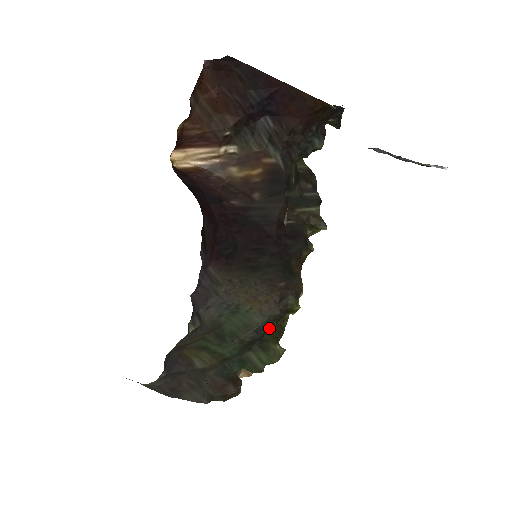
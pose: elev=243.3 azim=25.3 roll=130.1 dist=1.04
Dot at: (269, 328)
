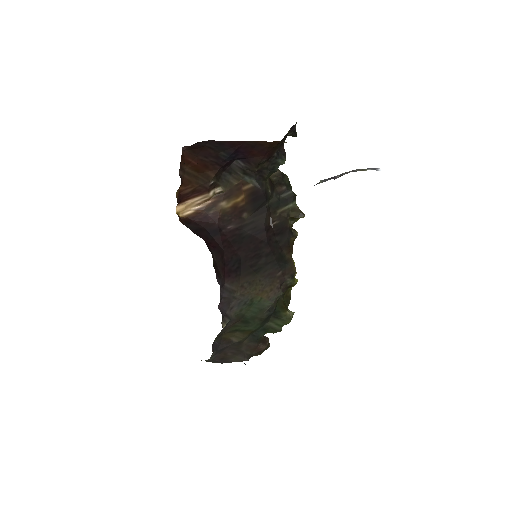
Dot at: (278, 303)
